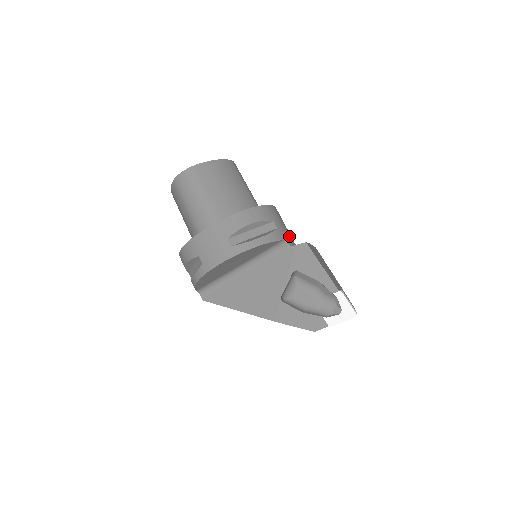
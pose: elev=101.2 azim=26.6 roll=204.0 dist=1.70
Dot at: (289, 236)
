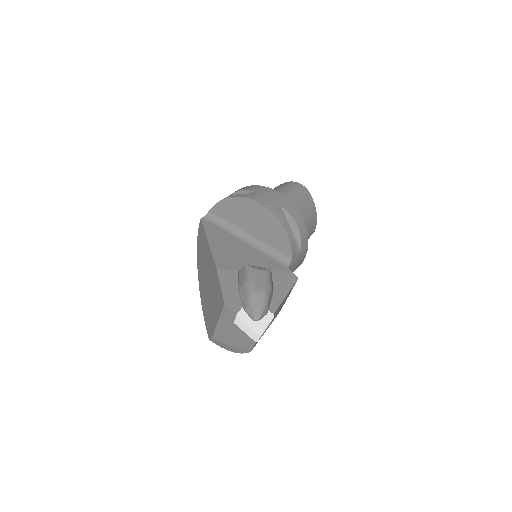
Dot at: occluded
